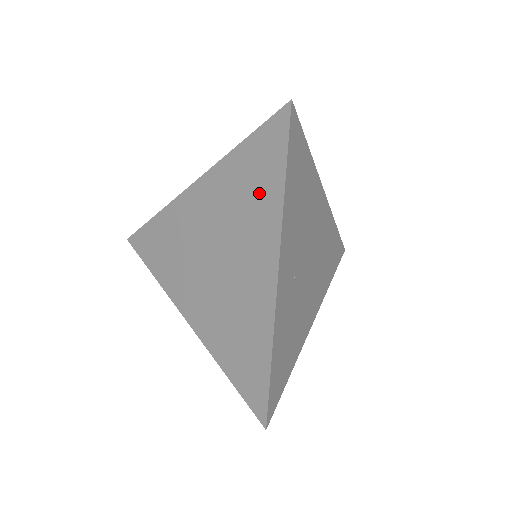
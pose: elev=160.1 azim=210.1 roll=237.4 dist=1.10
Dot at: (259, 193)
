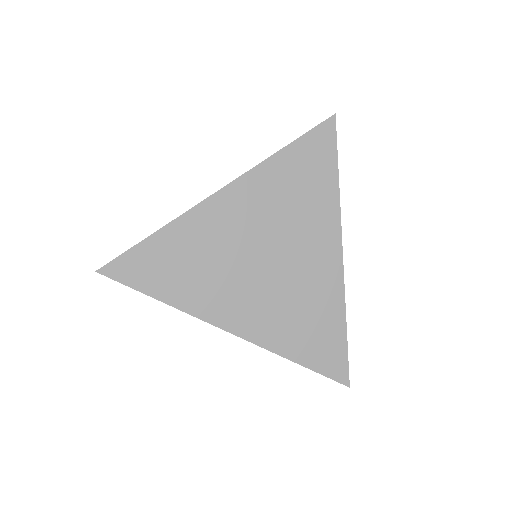
Dot at: (312, 190)
